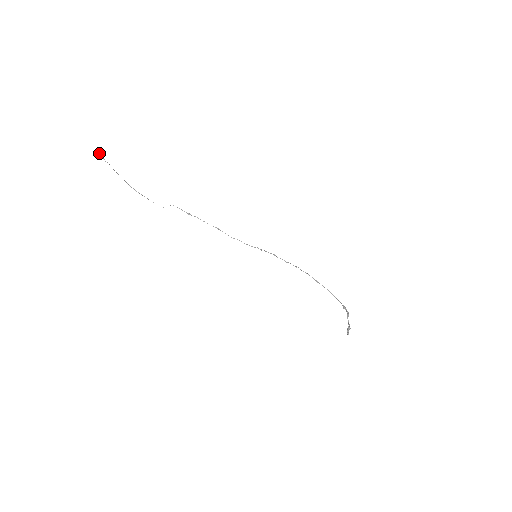
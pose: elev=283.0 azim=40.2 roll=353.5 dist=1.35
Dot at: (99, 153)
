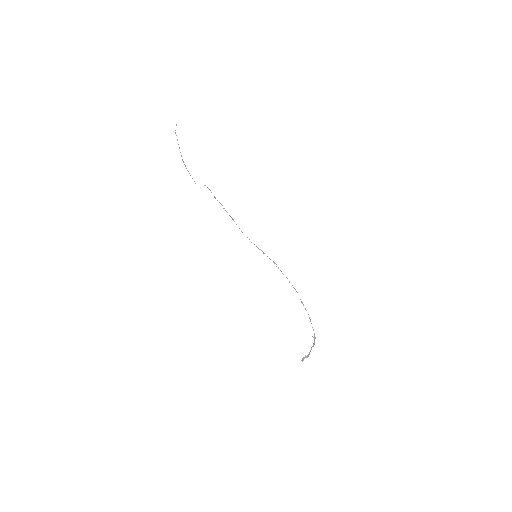
Dot at: (176, 125)
